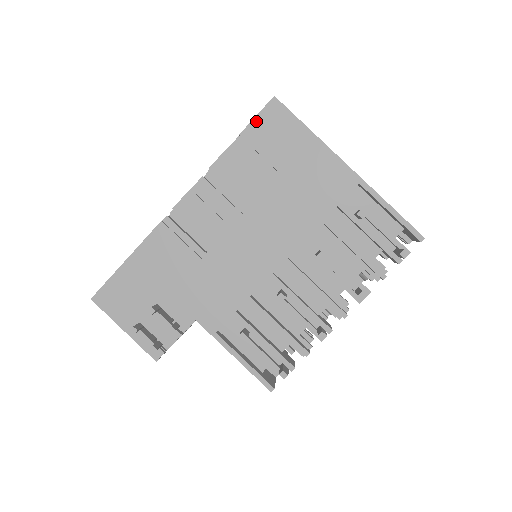
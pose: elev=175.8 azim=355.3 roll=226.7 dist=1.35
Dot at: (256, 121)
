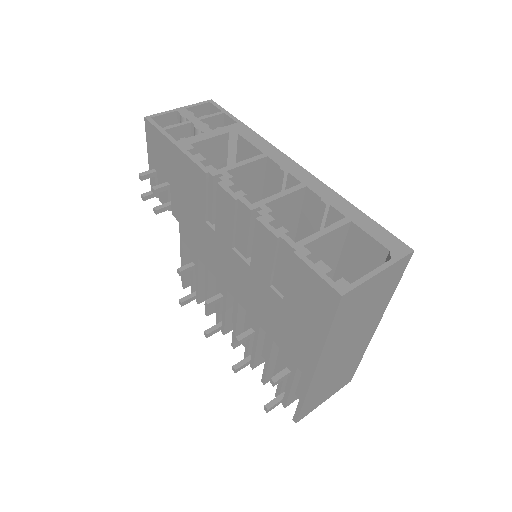
Dot at: (312, 273)
